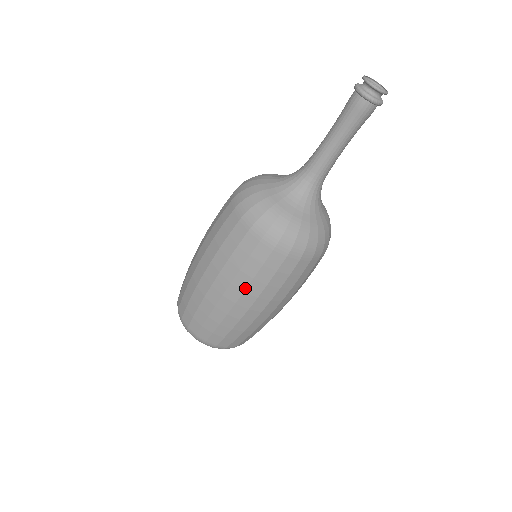
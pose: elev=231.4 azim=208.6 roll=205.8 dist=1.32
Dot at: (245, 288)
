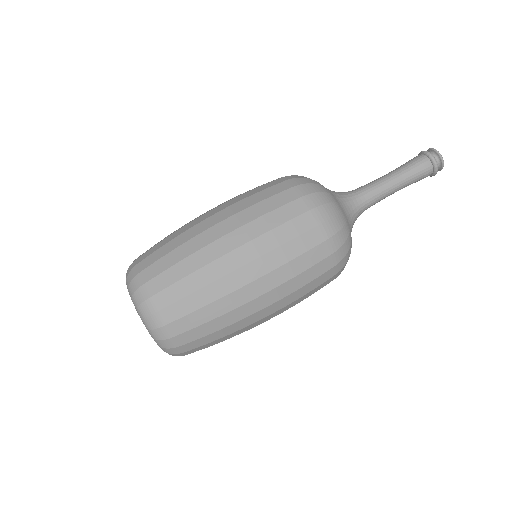
Dot at: (264, 253)
